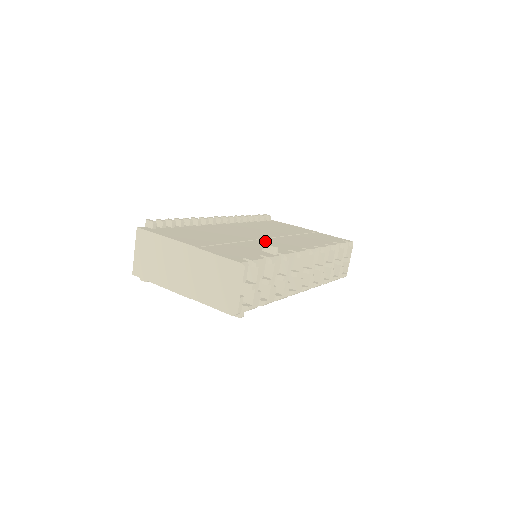
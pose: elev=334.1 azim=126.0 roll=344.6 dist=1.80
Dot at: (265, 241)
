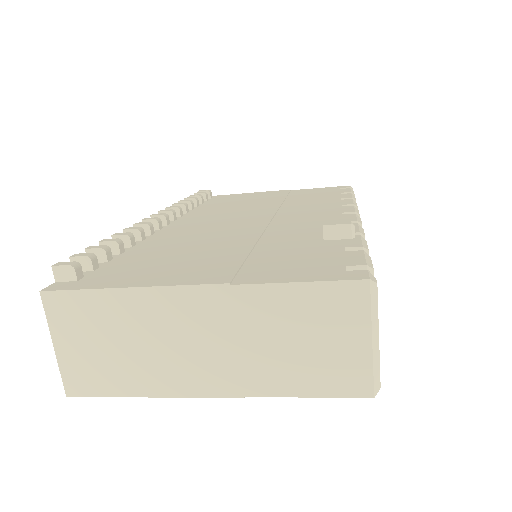
Dot at: (281, 224)
